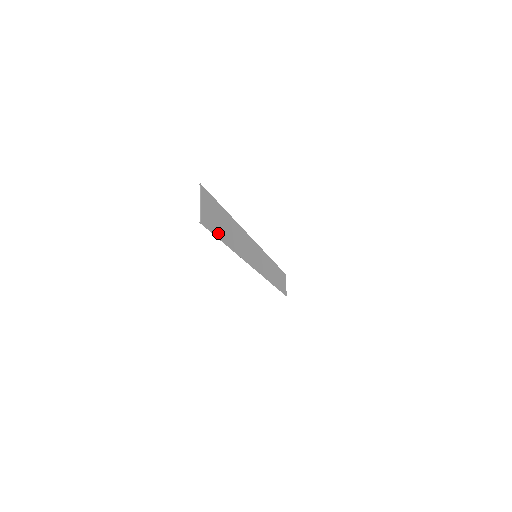
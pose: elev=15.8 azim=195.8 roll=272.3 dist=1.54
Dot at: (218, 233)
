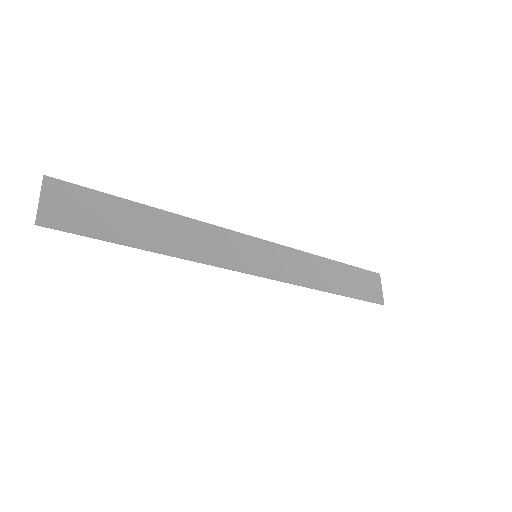
Dot at: (104, 234)
